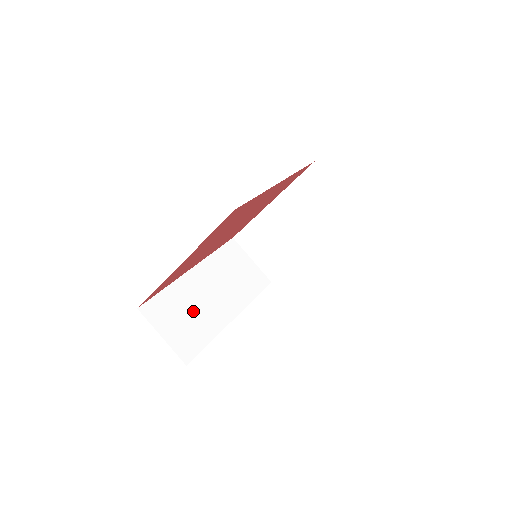
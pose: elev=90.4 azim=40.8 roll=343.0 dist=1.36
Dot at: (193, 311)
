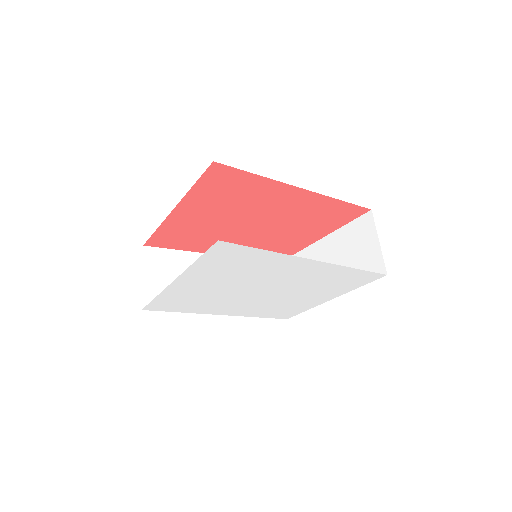
Dot at: occluded
